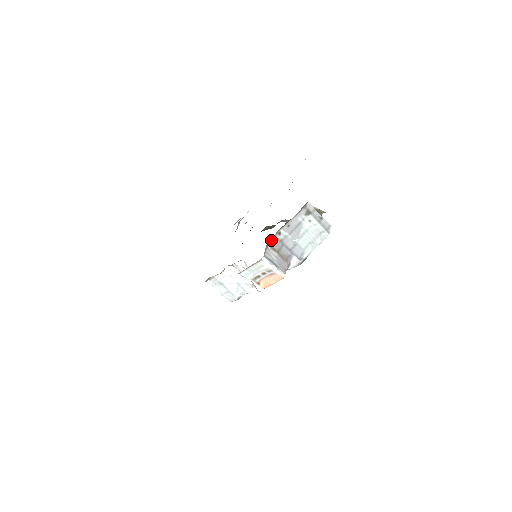
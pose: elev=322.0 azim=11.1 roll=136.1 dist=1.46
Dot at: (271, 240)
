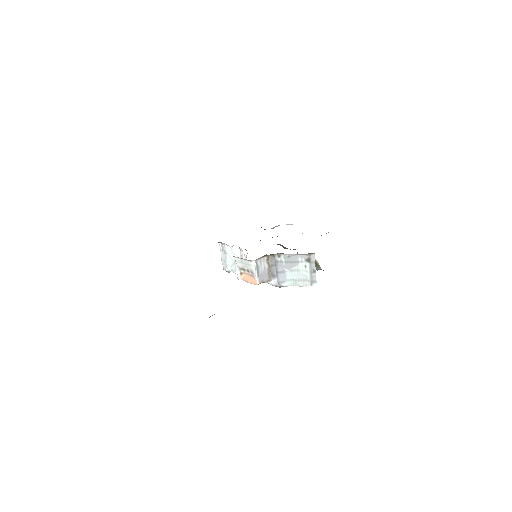
Dot at: (271, 255)
